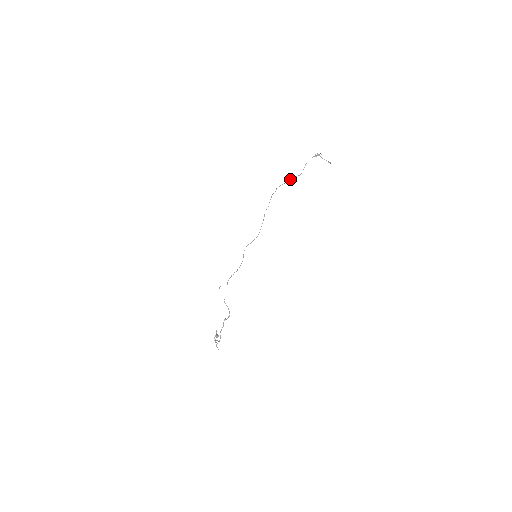
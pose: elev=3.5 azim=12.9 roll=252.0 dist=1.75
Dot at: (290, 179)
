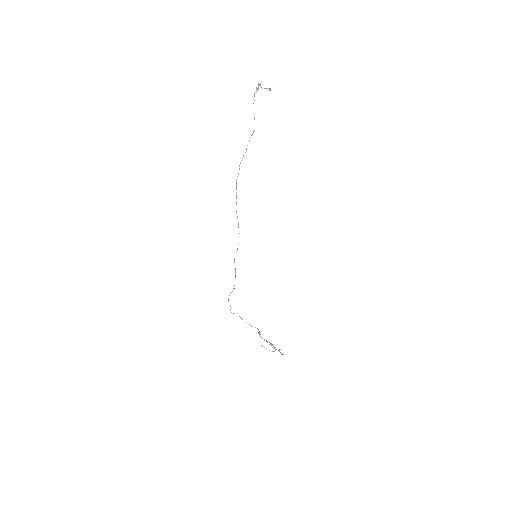
Dot at: occluded
